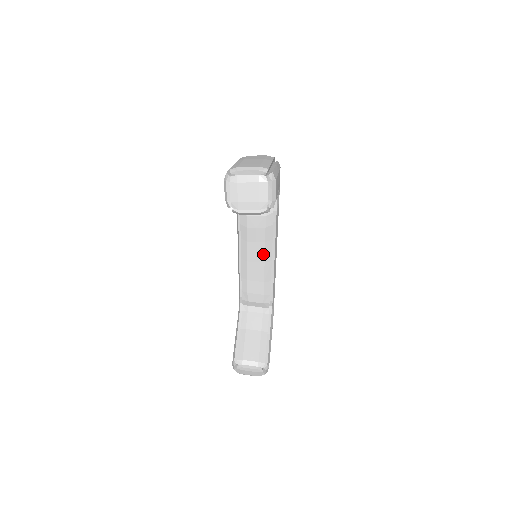
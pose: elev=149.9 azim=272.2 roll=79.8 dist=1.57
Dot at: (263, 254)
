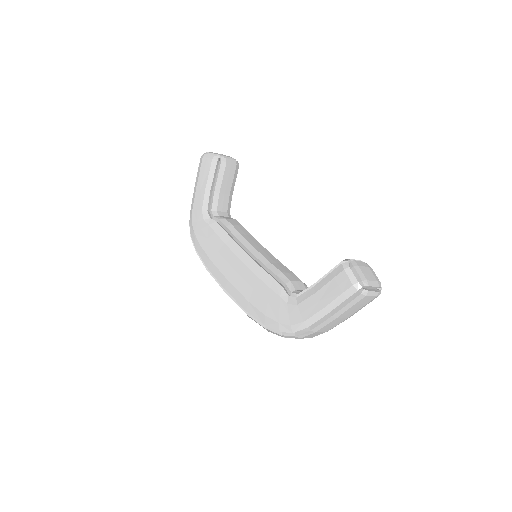
Dot at: (259, 243)
